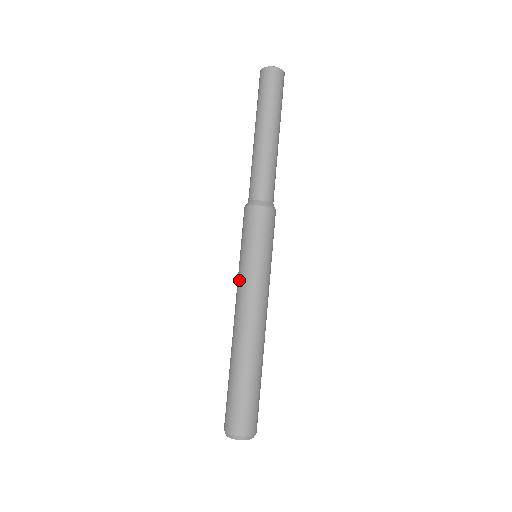
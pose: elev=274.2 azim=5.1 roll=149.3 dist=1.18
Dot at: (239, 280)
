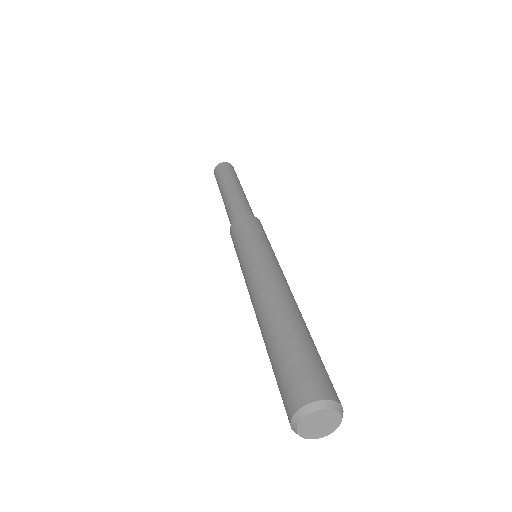
Dot at: (247, 264)
